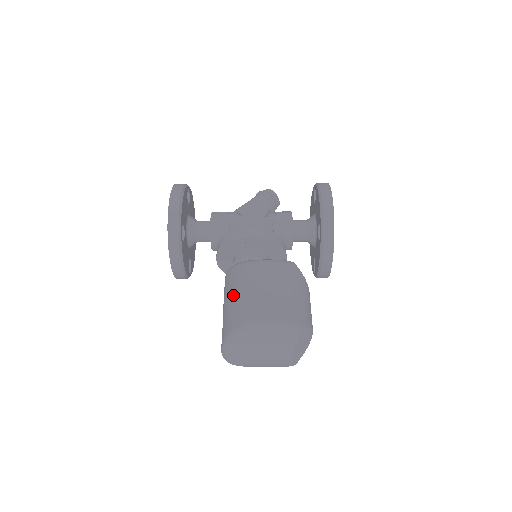
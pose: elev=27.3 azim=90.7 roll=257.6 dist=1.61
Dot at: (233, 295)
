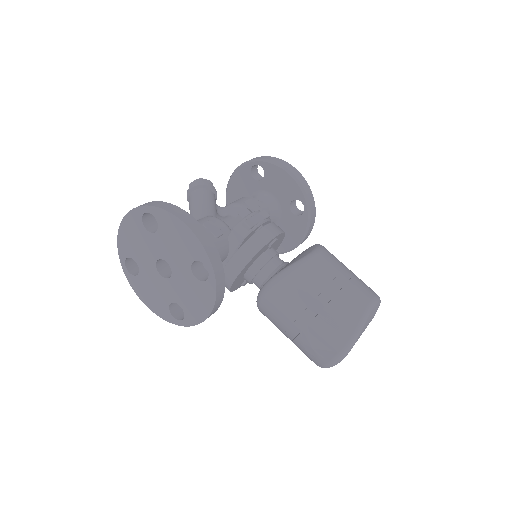
Dot at: (319, 300)
